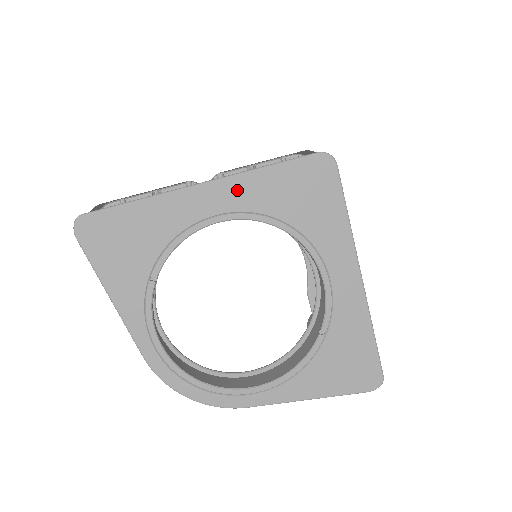
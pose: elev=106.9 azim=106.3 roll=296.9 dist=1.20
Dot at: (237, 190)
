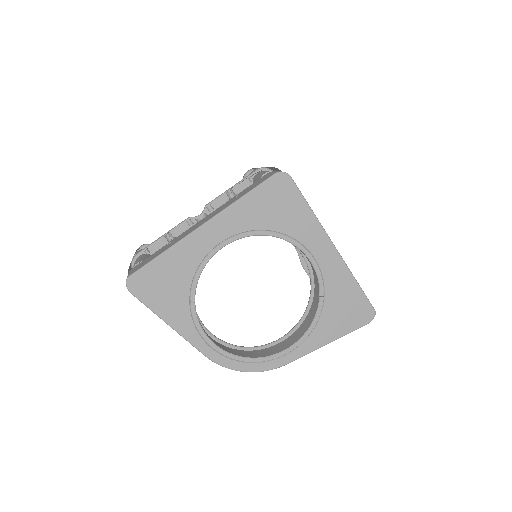
Dot at: (228, 221)
